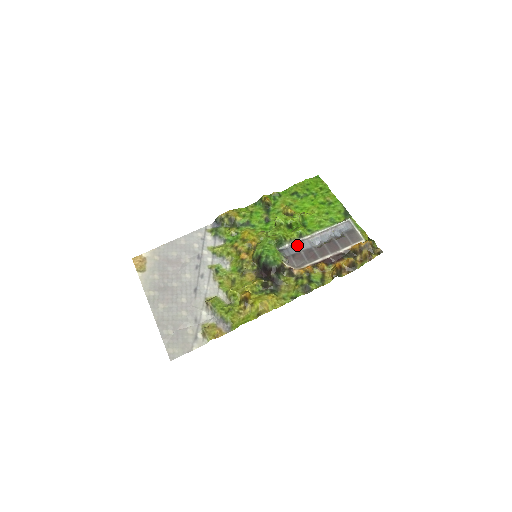
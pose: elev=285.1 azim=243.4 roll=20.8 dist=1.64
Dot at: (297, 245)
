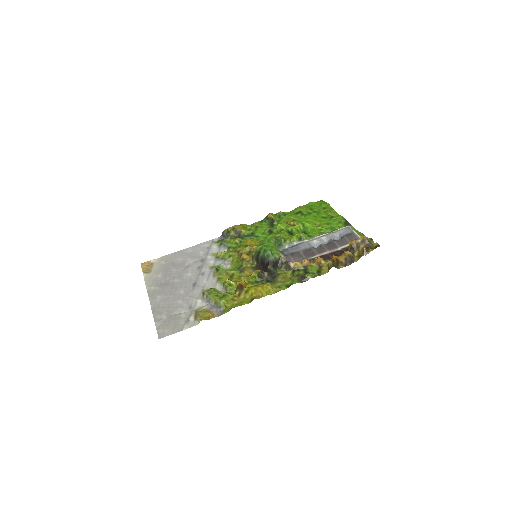
Dot at: (296, 246)
